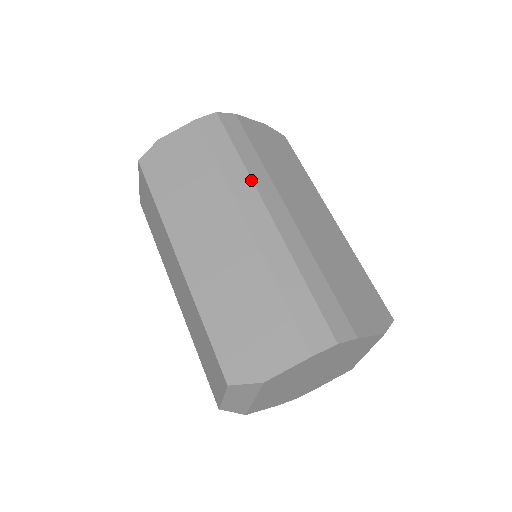
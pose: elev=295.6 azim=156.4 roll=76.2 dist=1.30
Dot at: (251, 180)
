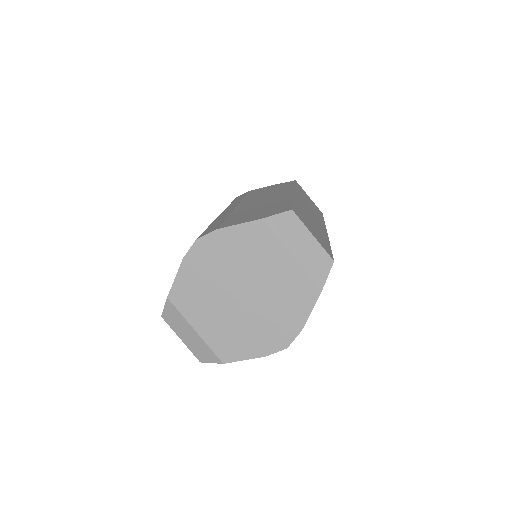
Dot at: occluded
